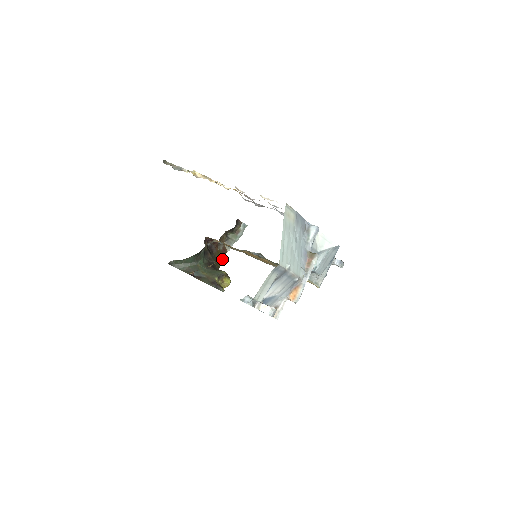
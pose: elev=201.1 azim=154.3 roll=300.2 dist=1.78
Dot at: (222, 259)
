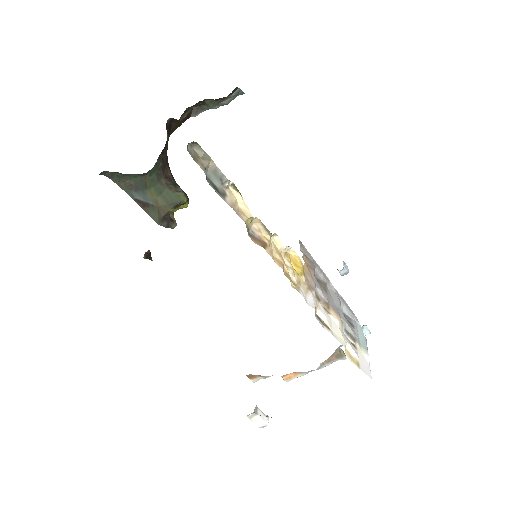
Dot at: occluded
